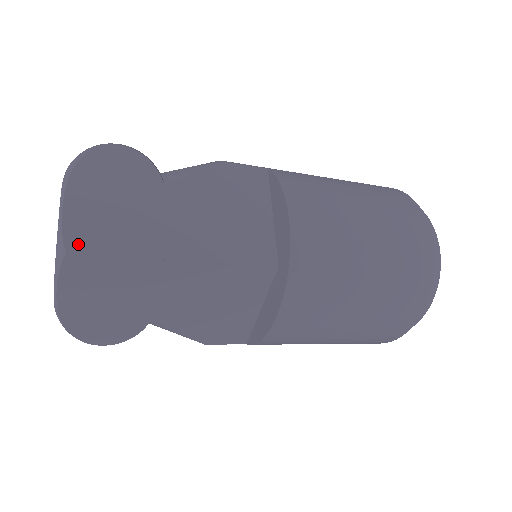
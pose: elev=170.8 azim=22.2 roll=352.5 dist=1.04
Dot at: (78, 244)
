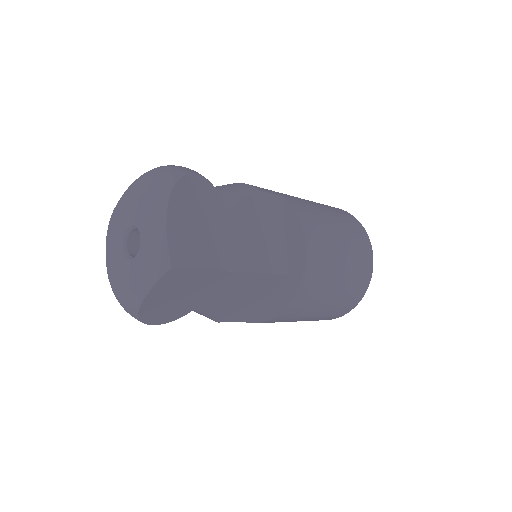
Dot at: (179, 260)
